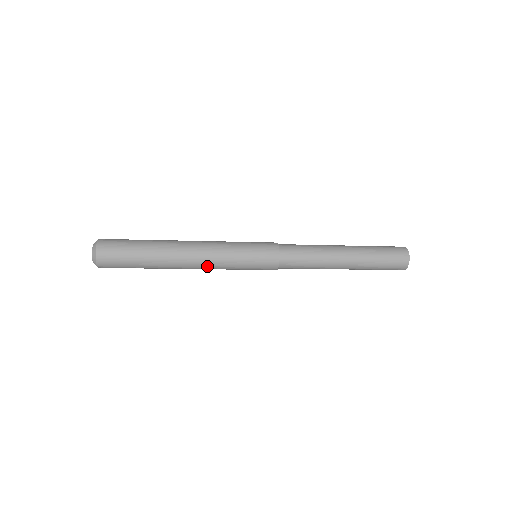
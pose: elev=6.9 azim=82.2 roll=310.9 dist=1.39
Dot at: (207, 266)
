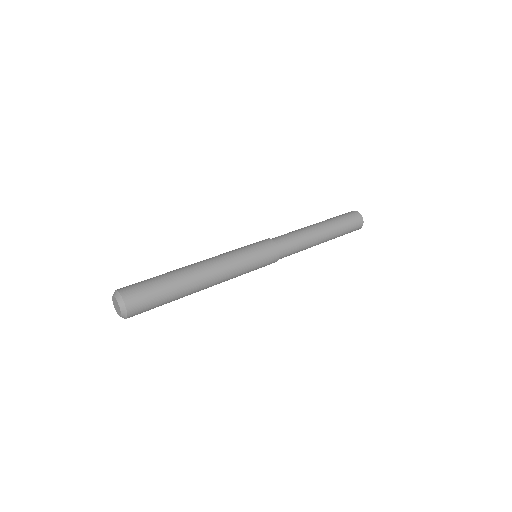
Dot at: occluded
